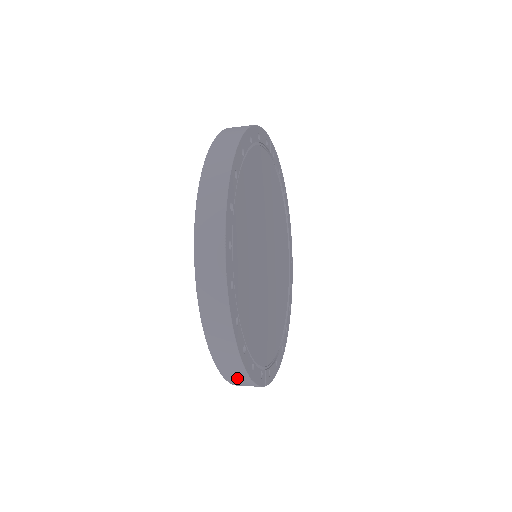
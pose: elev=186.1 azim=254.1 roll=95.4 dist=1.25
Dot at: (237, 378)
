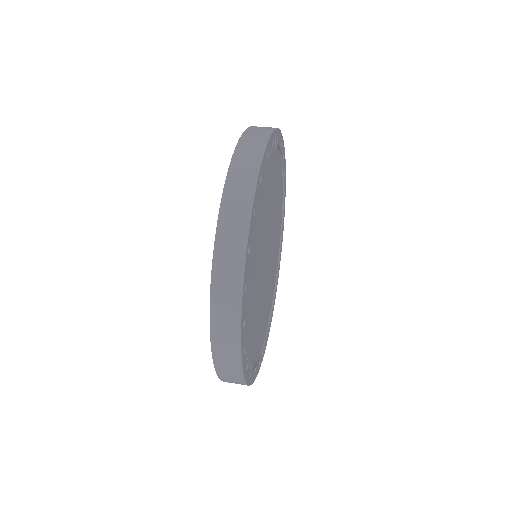
Dot at: occluded
